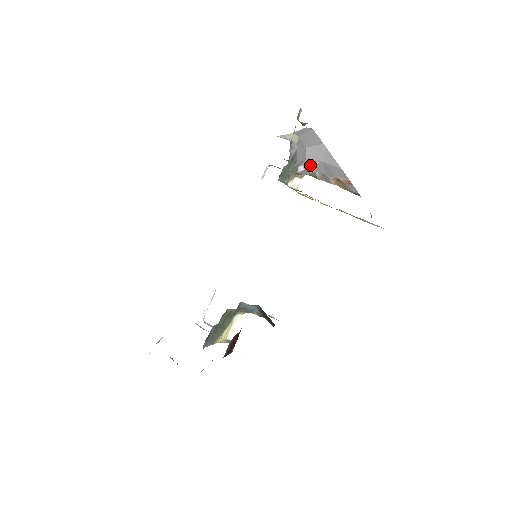
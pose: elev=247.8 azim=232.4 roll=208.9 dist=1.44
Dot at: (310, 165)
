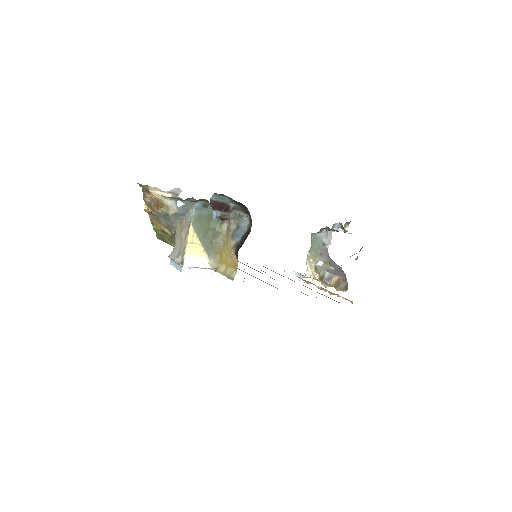
Dot at: (327, 266)
